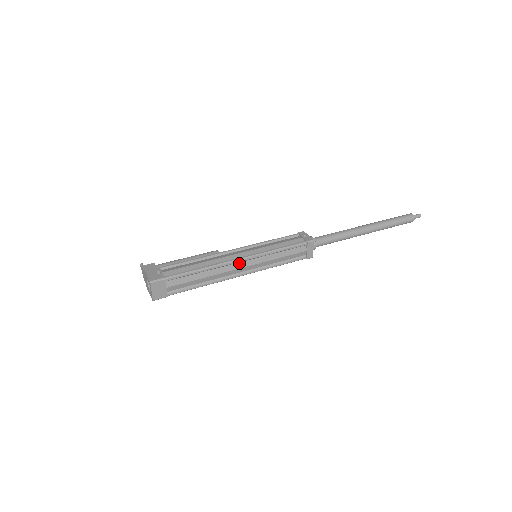
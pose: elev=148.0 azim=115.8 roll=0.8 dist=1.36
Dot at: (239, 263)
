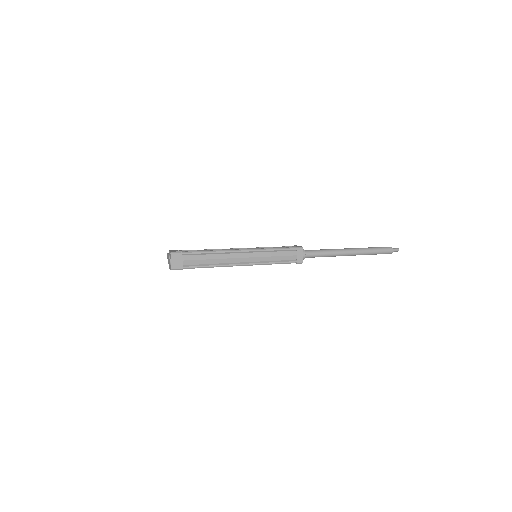
Dot at: (241, 254)
